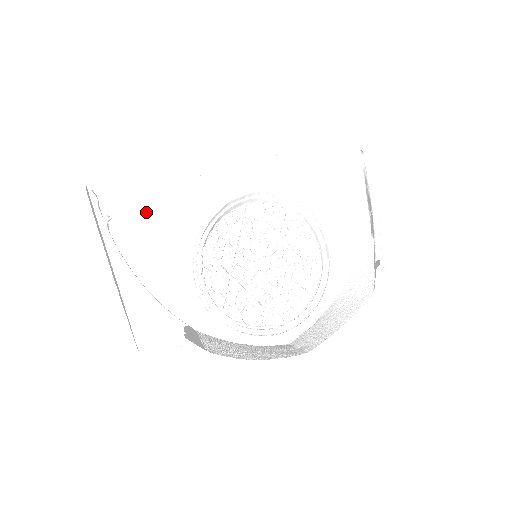
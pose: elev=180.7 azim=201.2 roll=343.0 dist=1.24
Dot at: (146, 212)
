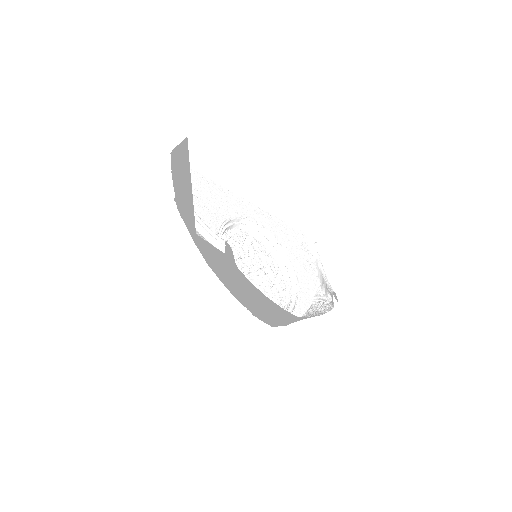
Dot at: (197, 188)
